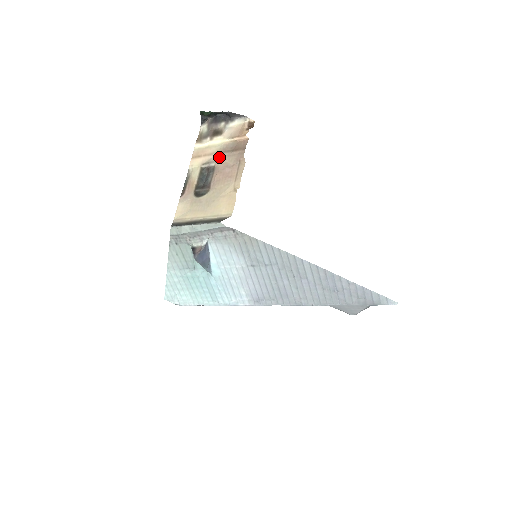
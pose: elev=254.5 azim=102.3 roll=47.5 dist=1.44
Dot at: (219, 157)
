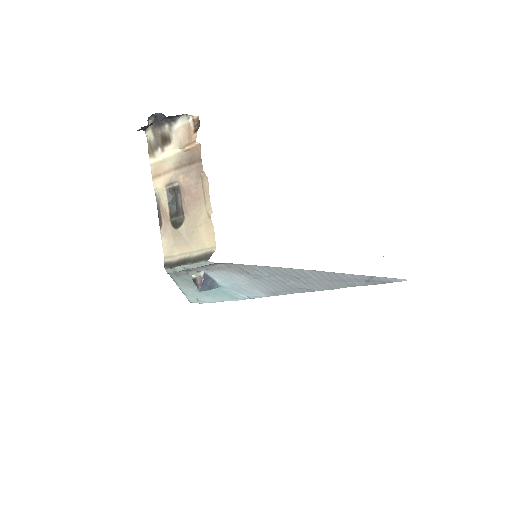
Dot at: (179, 174)
